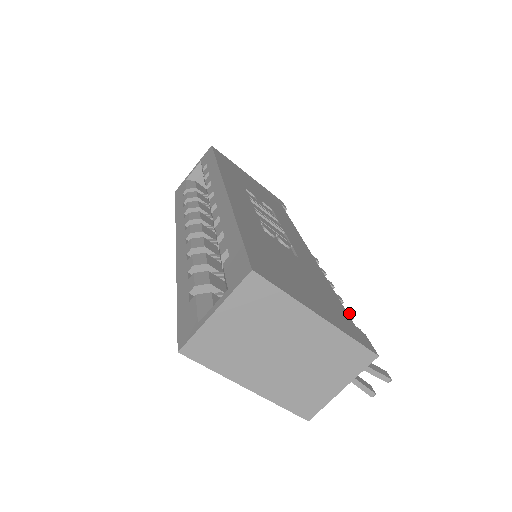
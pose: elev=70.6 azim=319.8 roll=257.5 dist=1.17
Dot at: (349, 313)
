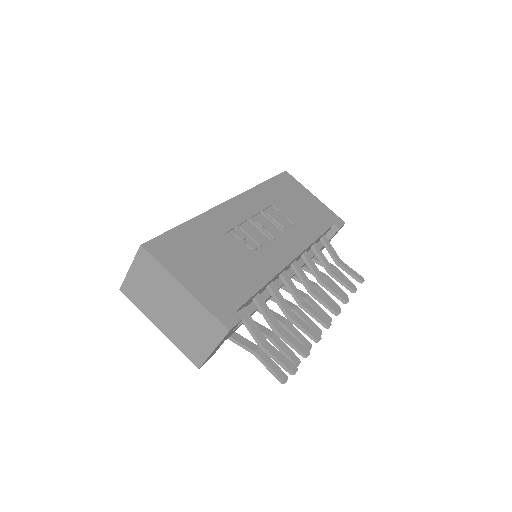
Dot at: (327, 322)
